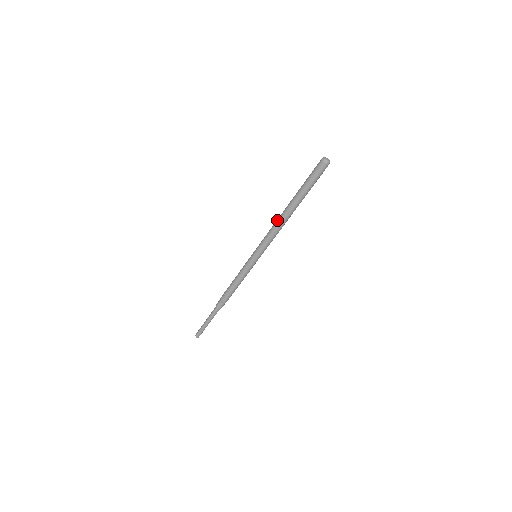
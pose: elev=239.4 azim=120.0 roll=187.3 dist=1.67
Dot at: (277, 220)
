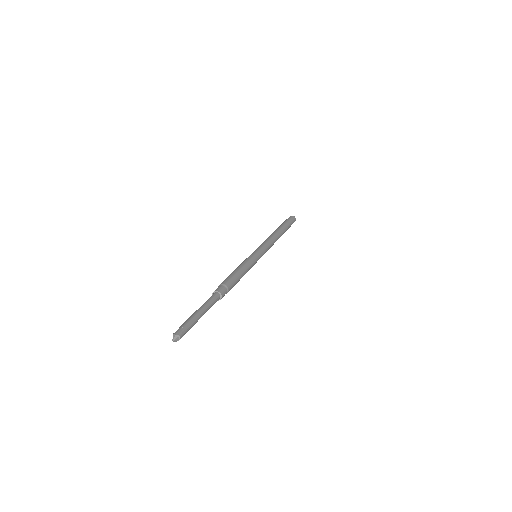
Dot at: occluded
